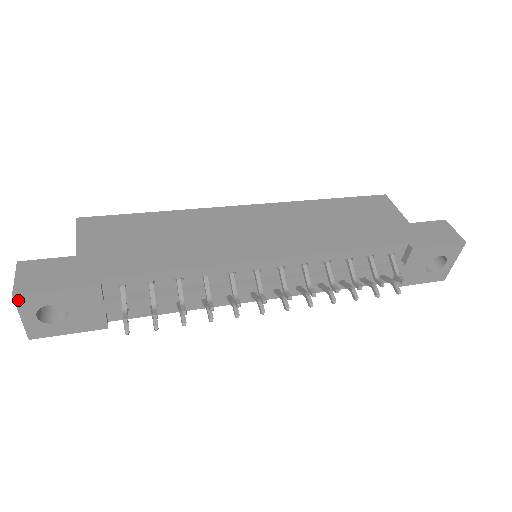
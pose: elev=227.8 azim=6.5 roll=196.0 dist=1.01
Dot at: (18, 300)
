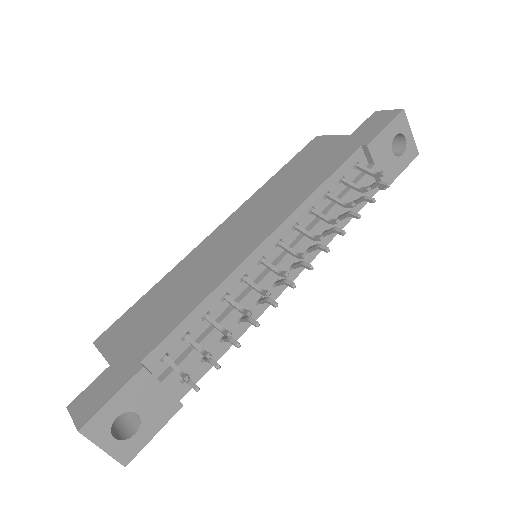
Dot at: (87, 433)
